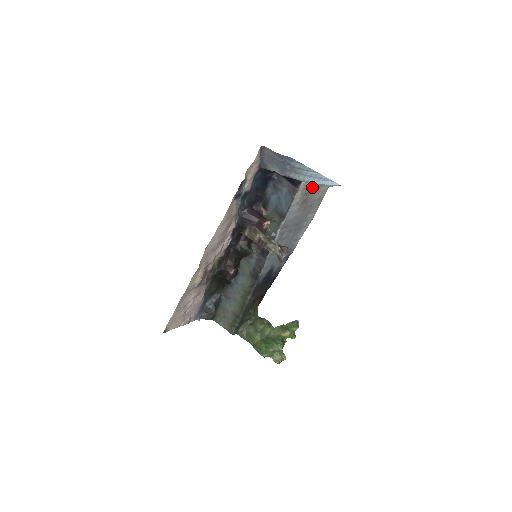
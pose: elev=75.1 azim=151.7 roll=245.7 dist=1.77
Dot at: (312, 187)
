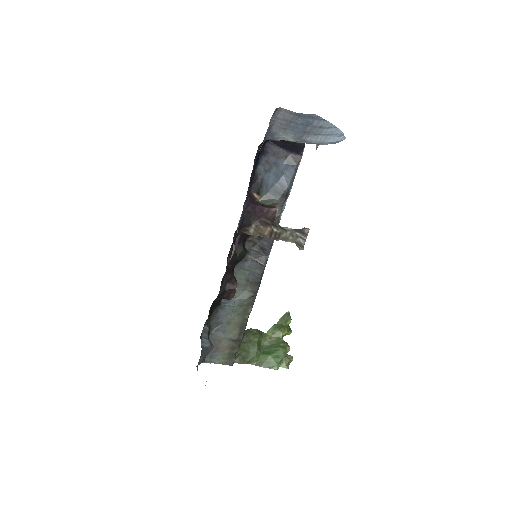
Dot at: occluded
